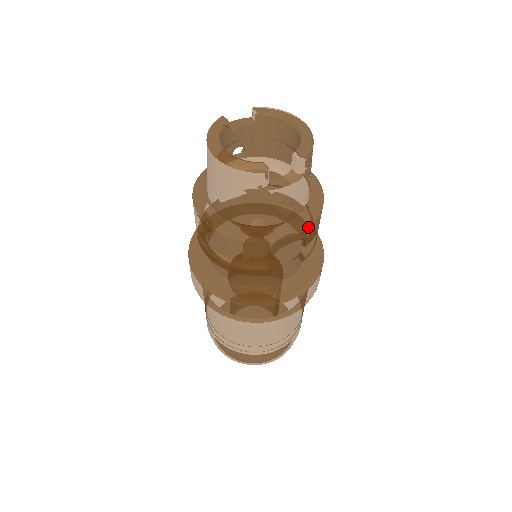
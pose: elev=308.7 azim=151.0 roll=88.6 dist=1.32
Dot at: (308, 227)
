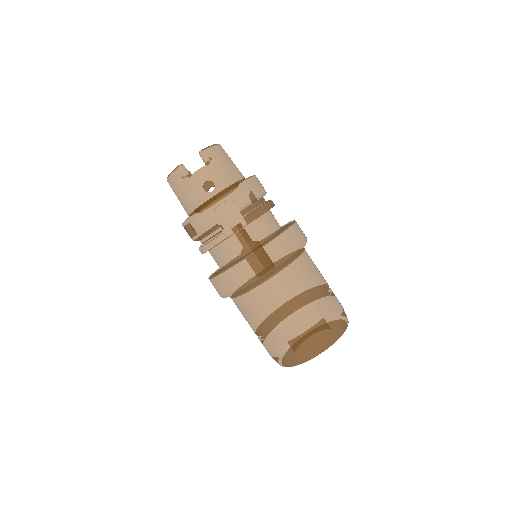
Dot at: (228, 190)
